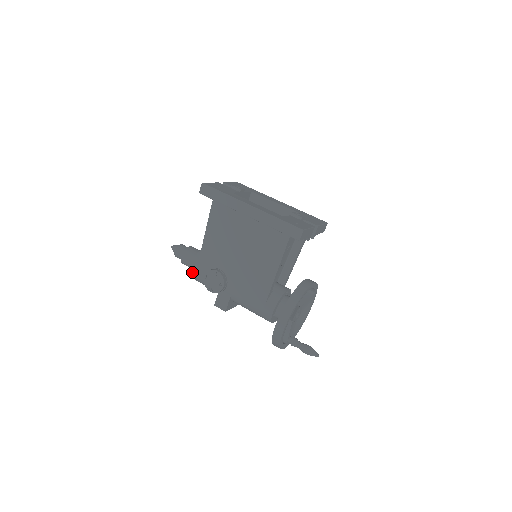
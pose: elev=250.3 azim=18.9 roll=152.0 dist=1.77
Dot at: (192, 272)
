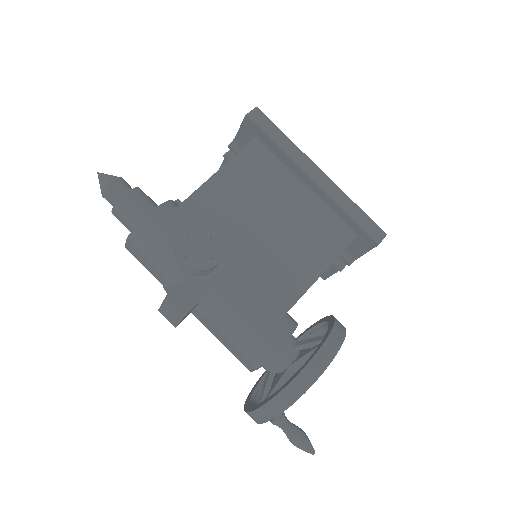
Dot at: (149, 220)
